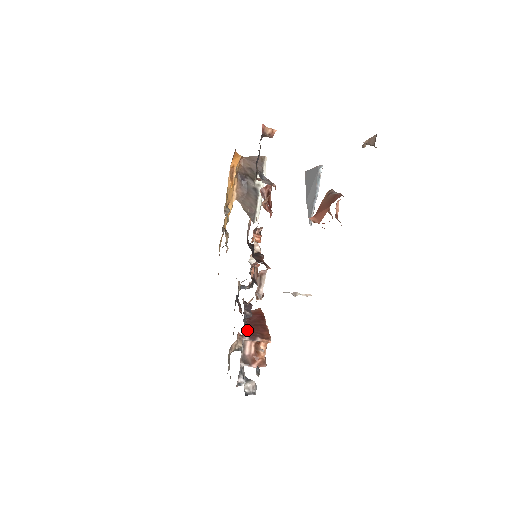
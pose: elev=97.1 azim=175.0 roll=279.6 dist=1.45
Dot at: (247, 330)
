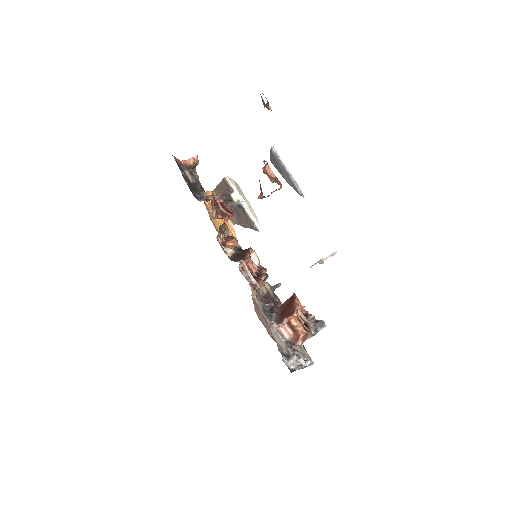
Dot at: (272, 318)
